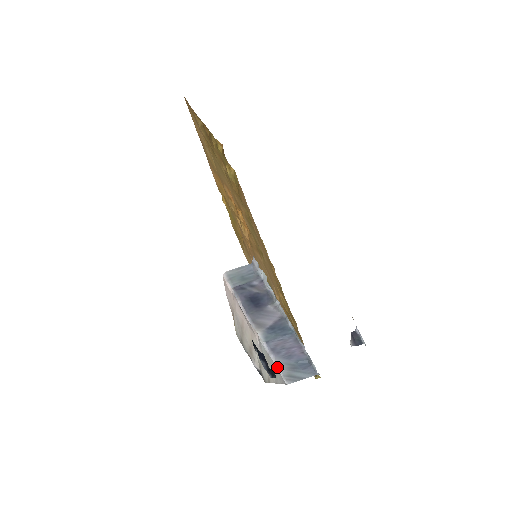
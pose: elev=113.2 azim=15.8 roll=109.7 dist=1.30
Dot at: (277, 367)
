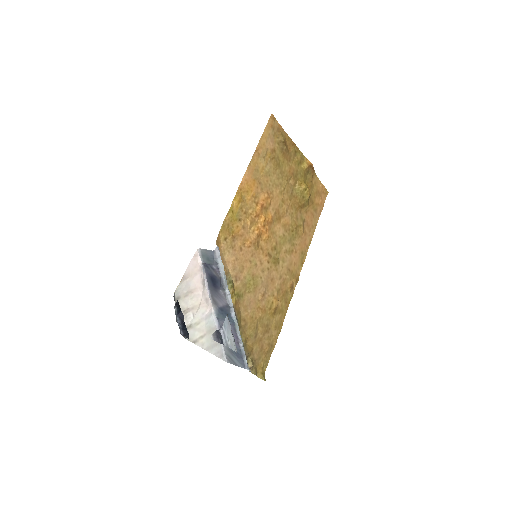
Dot at: occluded
